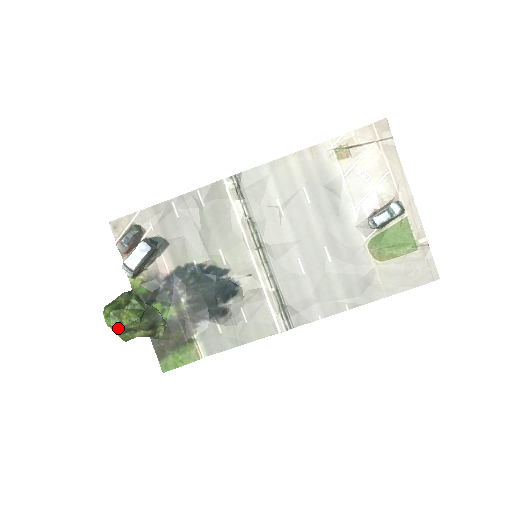
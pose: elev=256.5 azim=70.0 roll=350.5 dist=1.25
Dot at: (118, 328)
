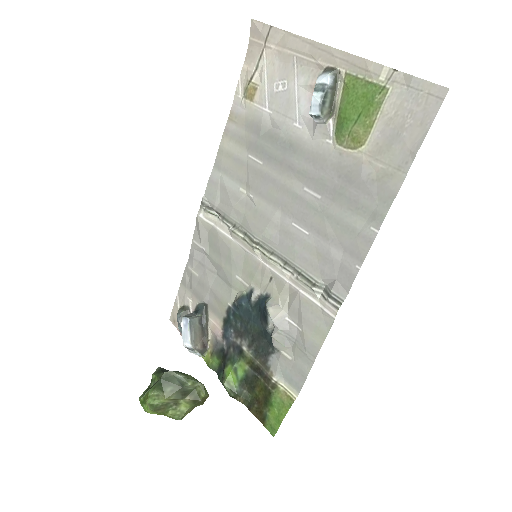
Dot at: (152, 410)
